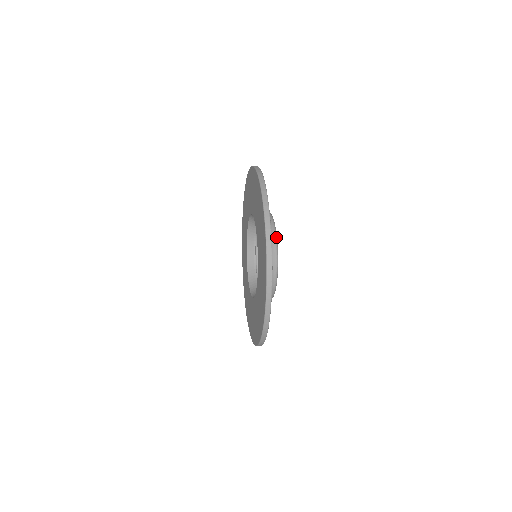
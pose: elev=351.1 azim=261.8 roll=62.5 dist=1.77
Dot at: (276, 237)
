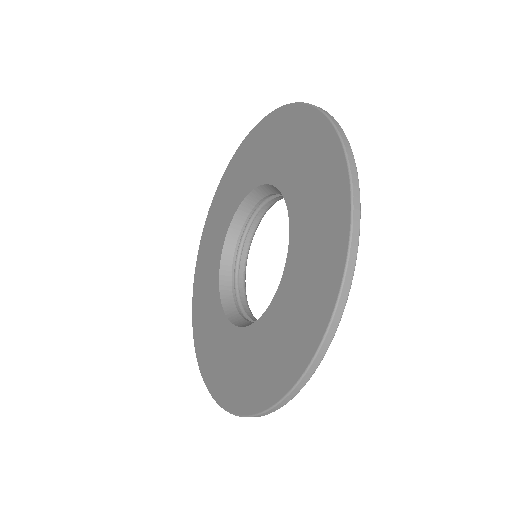
Dot at: occluded
